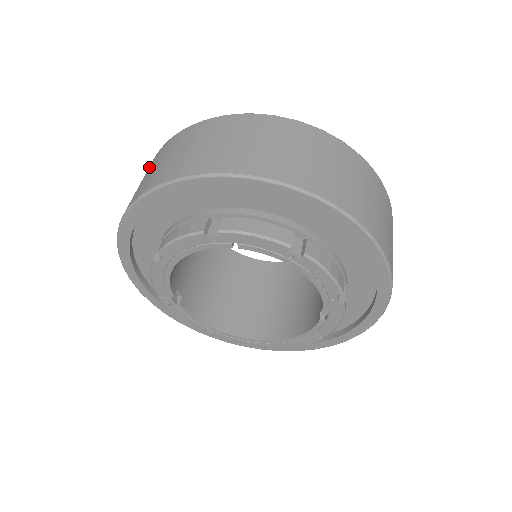
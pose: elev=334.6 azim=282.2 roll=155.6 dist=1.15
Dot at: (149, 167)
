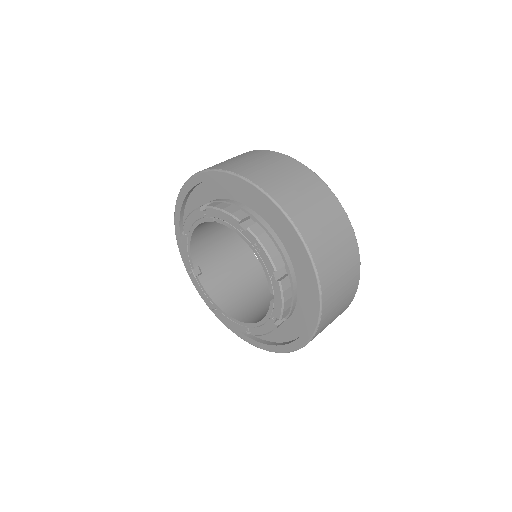
Dot at: occluded
